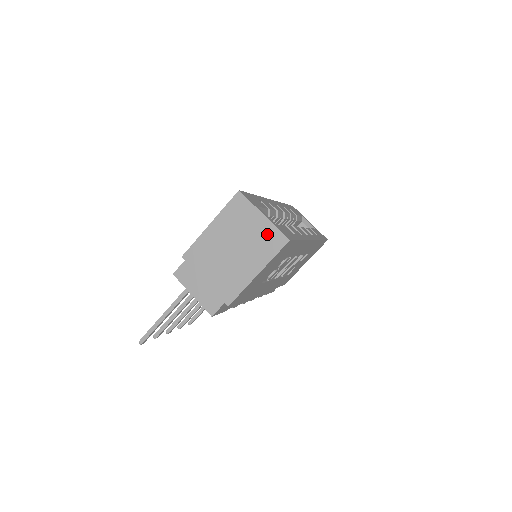
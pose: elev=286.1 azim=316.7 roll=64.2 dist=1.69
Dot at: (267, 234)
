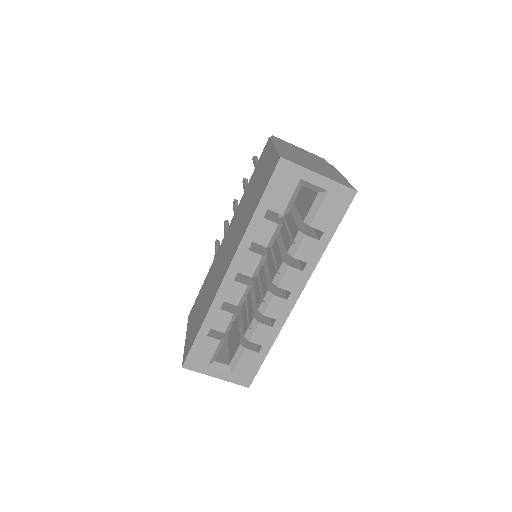
Dot at: occluded
